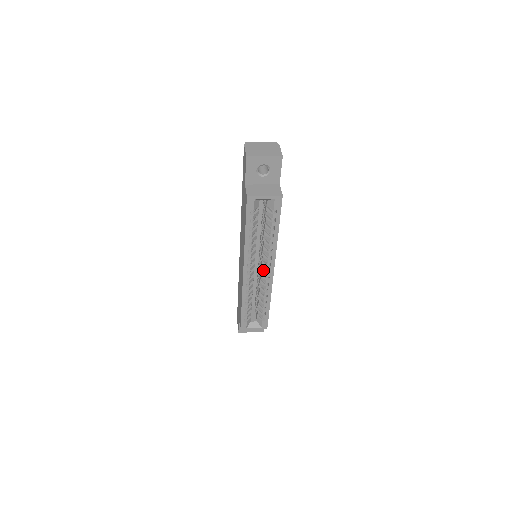
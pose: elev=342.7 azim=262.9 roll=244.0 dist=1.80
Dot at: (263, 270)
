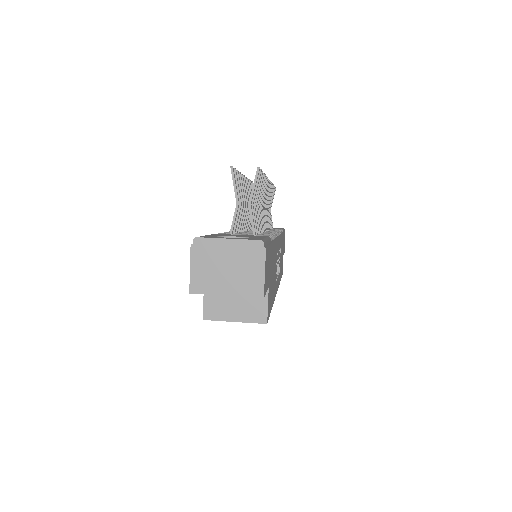
Dot at: occluded
